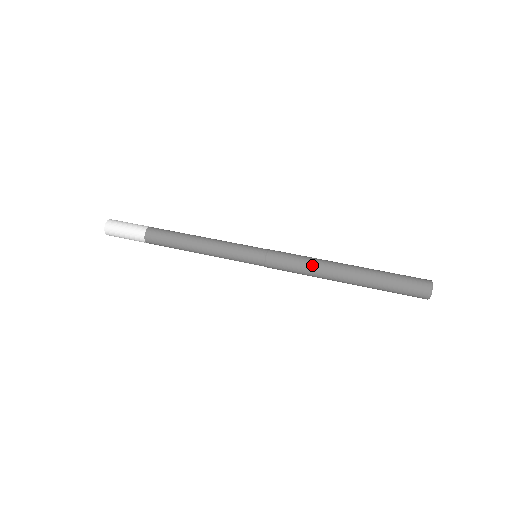
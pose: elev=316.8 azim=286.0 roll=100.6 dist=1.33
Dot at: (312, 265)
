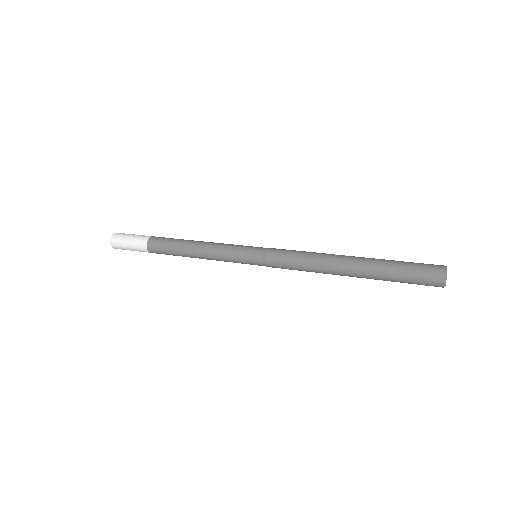
Dot at: (314, 254)
